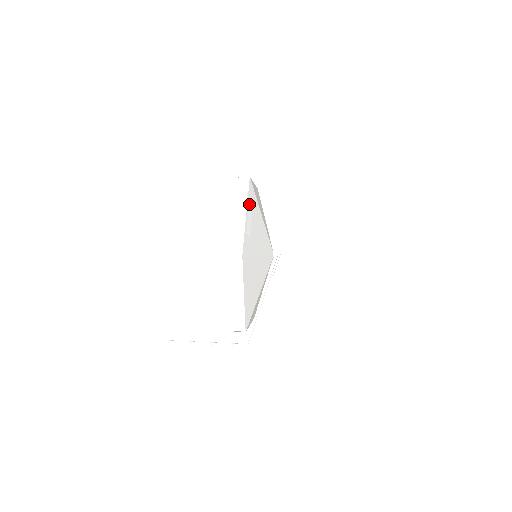
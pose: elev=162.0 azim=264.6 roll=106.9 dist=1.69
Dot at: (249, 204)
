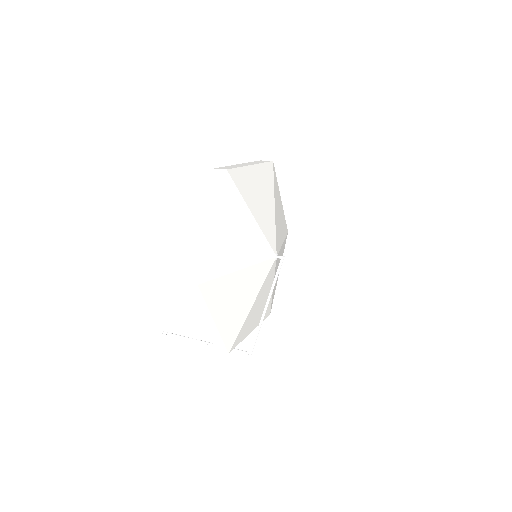
Dot at: (221, 209)
